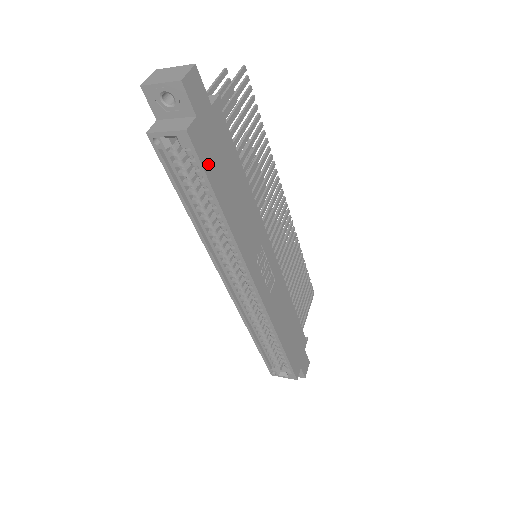
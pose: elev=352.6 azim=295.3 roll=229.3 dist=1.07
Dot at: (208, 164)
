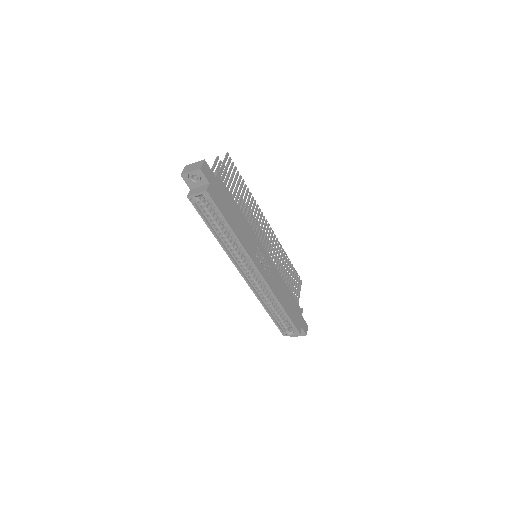
Dot at: (219, 205)
